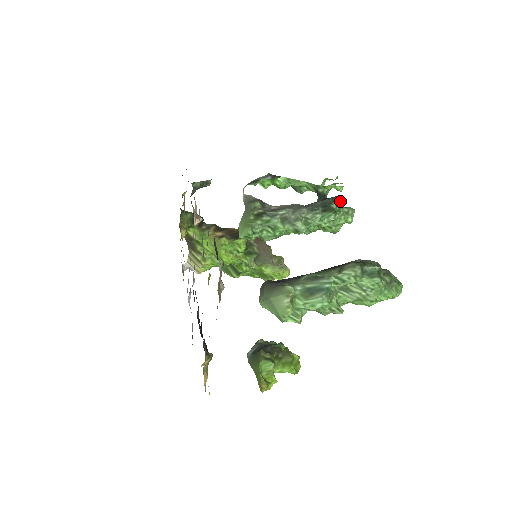
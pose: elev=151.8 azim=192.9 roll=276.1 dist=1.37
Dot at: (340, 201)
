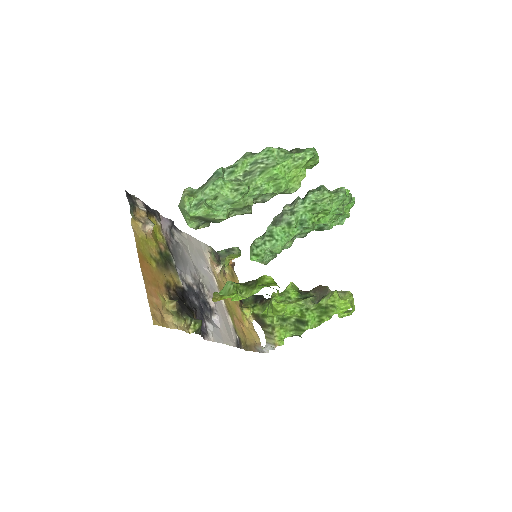
Dot at: occluded
